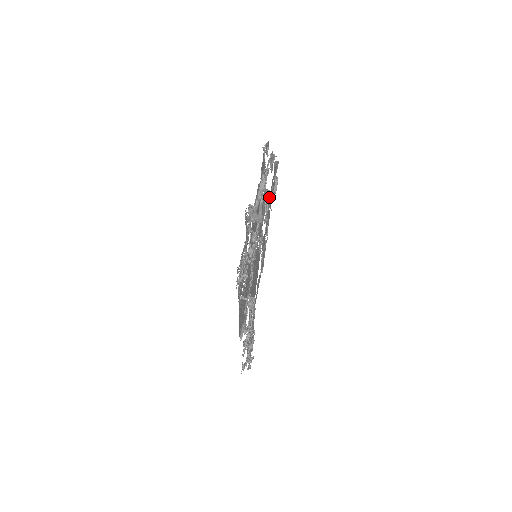
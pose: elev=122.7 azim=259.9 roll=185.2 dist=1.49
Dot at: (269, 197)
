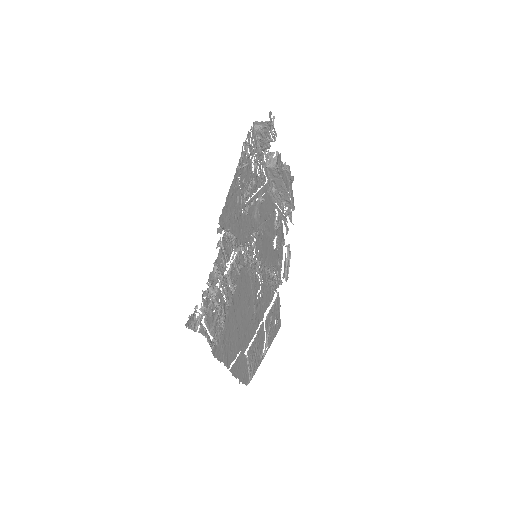
Dot at: (284, 169)
